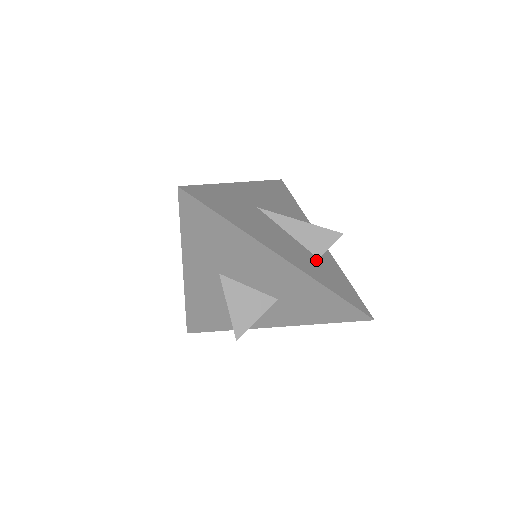
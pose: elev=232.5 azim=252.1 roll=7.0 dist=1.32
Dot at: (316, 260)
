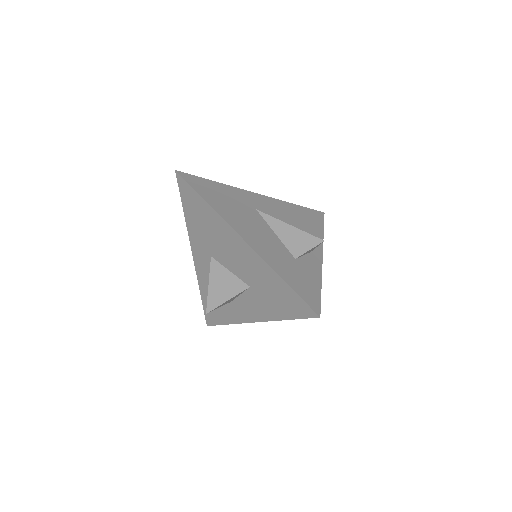
Dot at: (290, 258)
